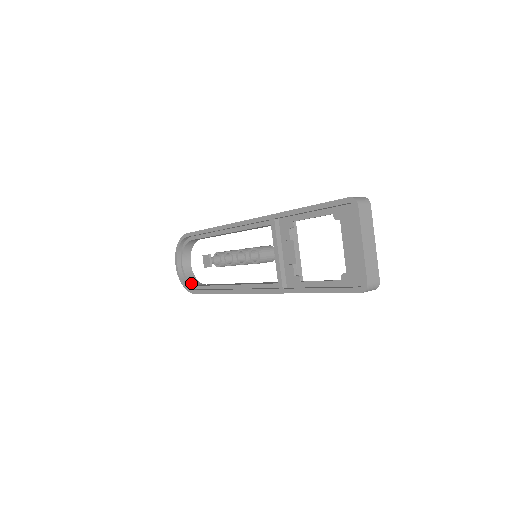
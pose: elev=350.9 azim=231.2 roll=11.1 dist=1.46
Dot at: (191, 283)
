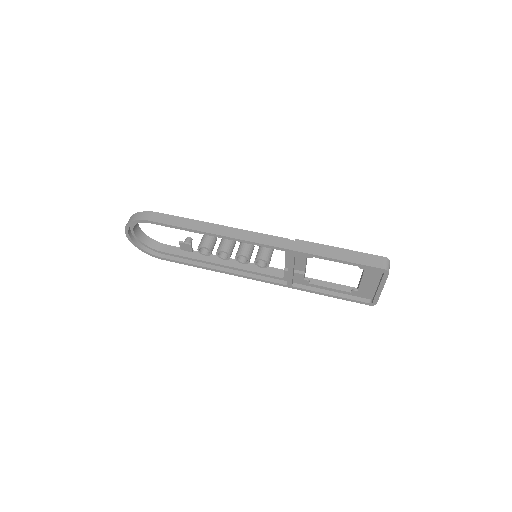
Dot at: (151, 248)
